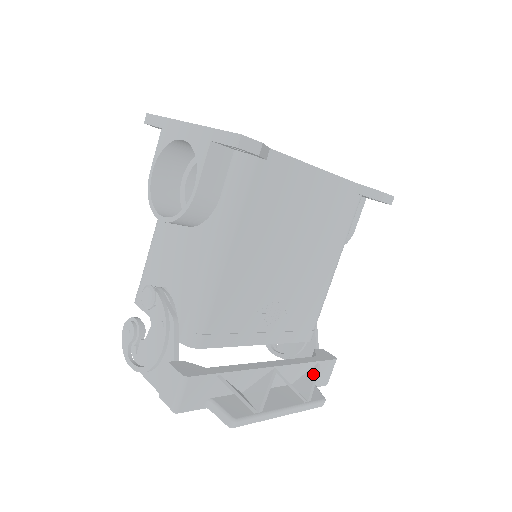
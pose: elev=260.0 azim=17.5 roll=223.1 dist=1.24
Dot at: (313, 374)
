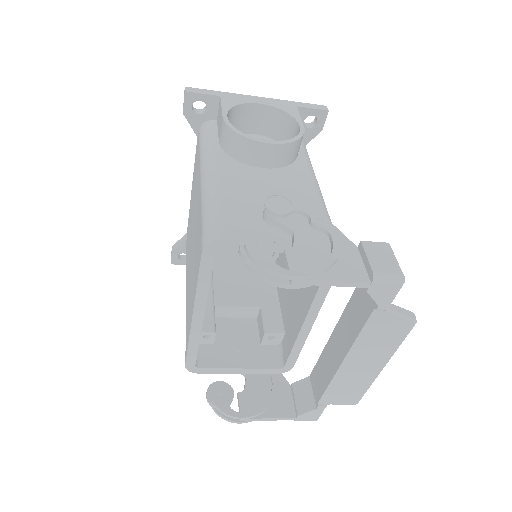
Dot at: occluded
